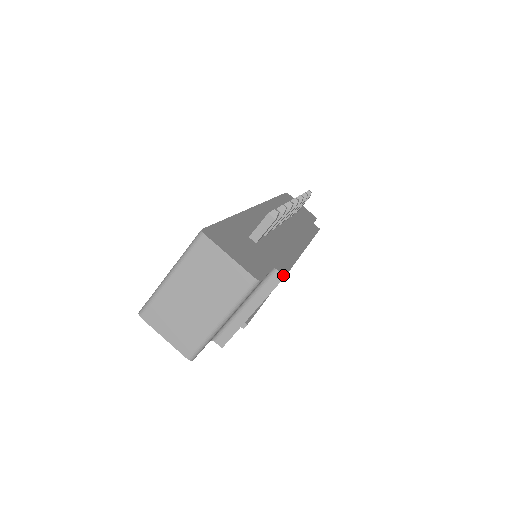
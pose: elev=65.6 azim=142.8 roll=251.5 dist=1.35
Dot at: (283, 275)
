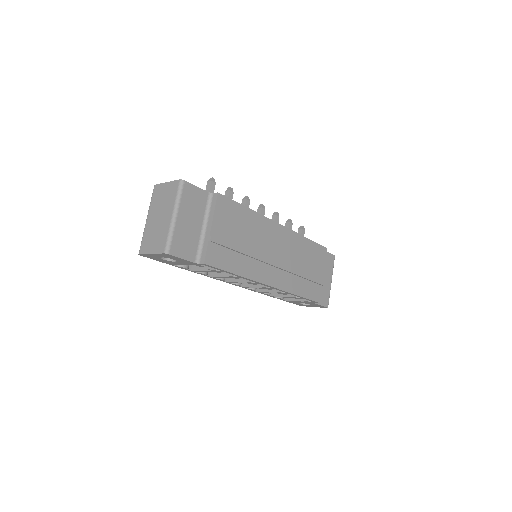
Dot at: (217, 193)
